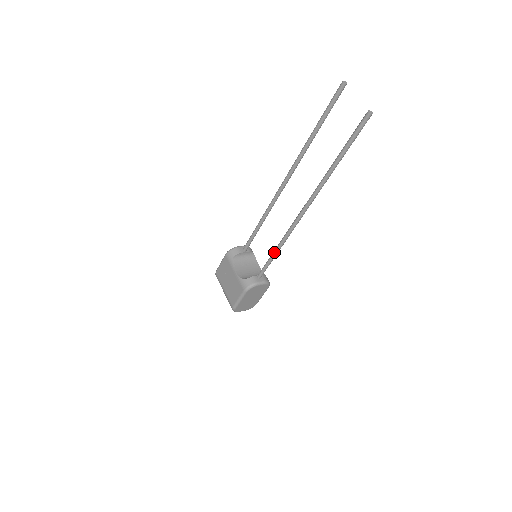
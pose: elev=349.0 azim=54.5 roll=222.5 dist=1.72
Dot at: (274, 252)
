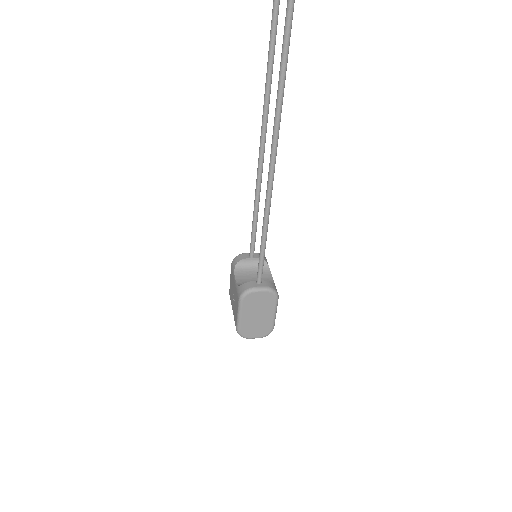
Dot at: (261, 237)
